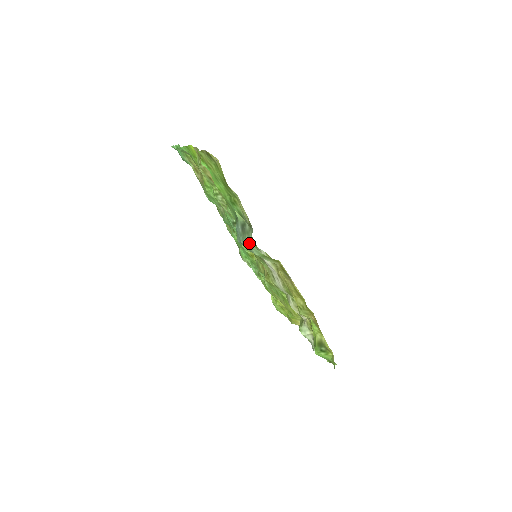
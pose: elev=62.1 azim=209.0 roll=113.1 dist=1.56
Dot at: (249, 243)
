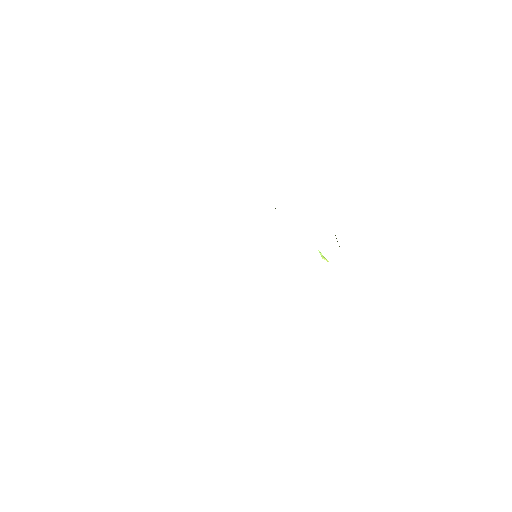
Dot at: occluded
